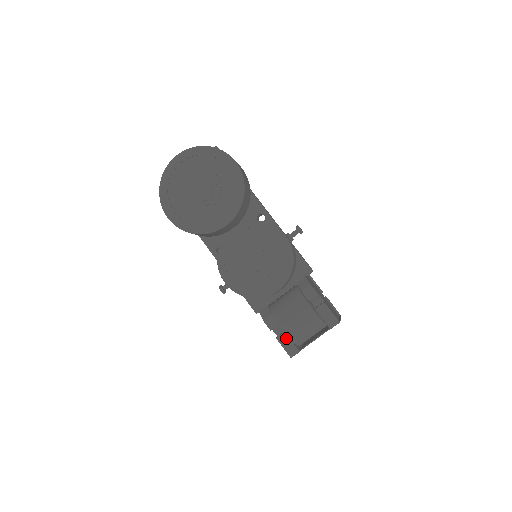
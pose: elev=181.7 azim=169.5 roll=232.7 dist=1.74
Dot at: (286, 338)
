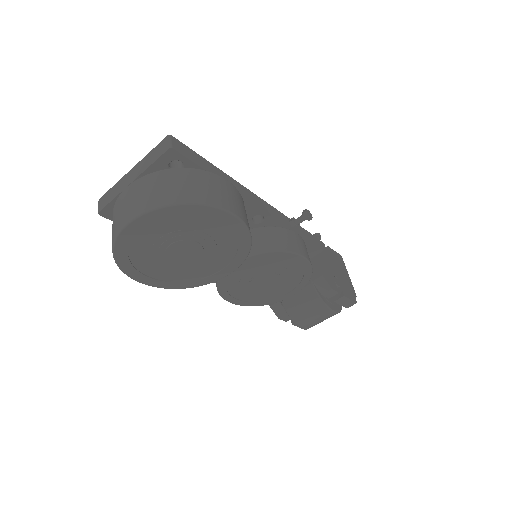
Dot at: occluded
